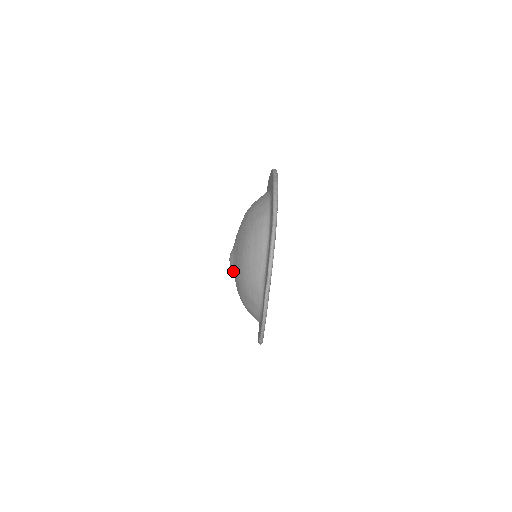
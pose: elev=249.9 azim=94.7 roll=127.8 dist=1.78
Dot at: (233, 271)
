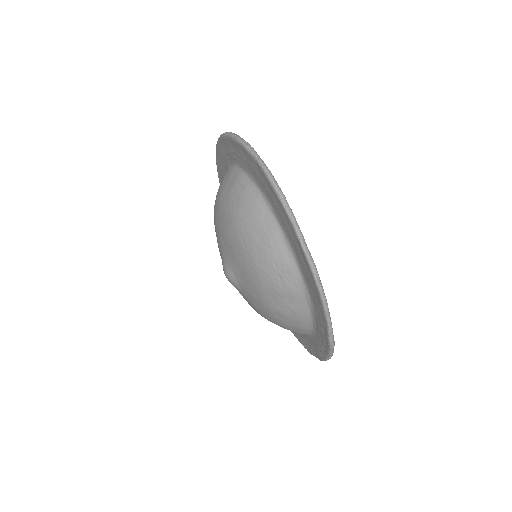
Dot at: (239, 285)
